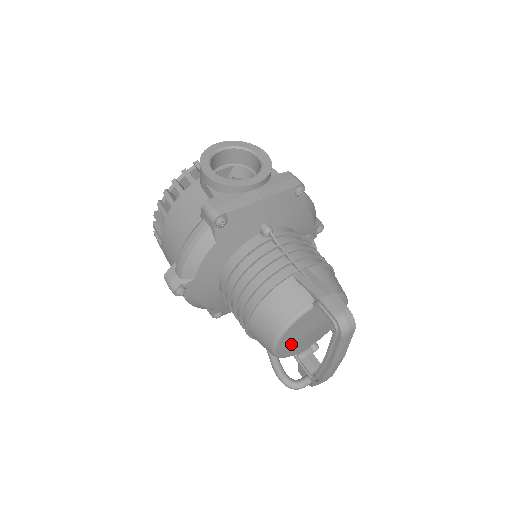
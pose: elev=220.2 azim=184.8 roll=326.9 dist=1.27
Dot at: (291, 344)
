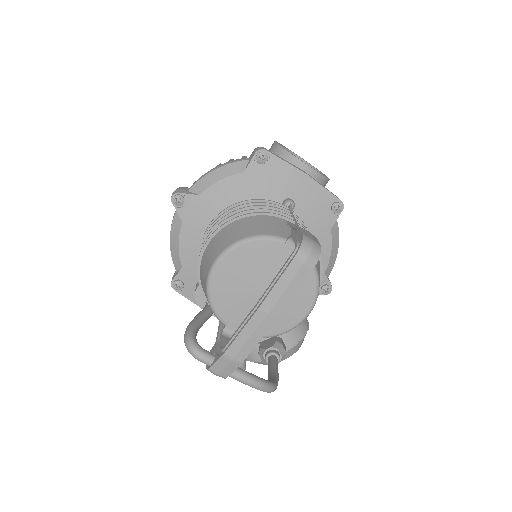
Dot at: (233, 283)
